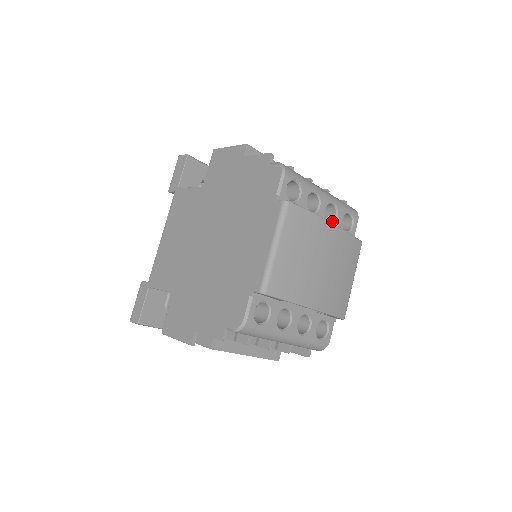
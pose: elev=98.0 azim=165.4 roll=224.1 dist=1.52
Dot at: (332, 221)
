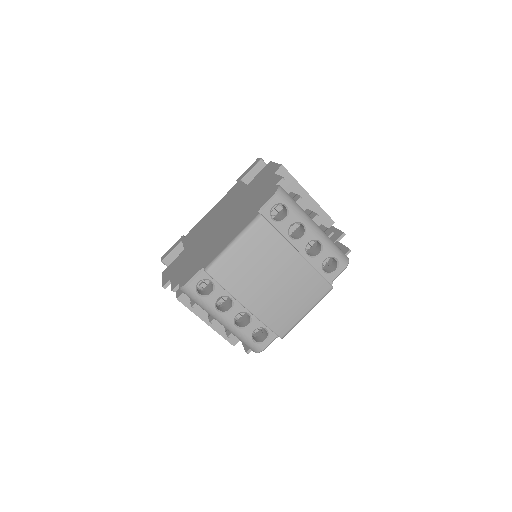
Dot at: (313, 256)
